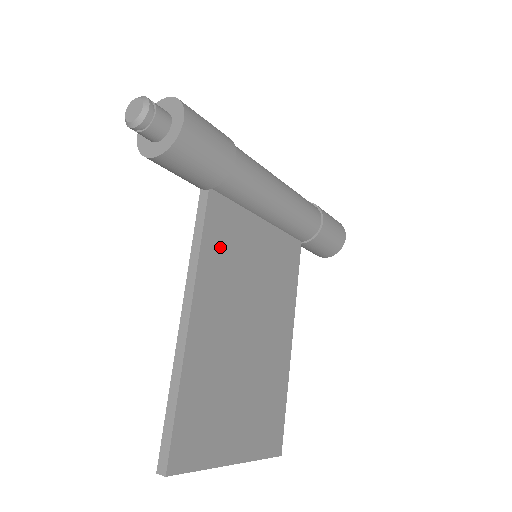
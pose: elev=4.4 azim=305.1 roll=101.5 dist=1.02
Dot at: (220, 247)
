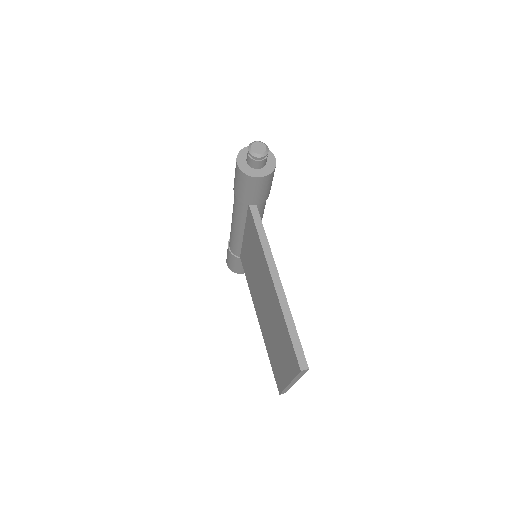
Dot at: occluded
